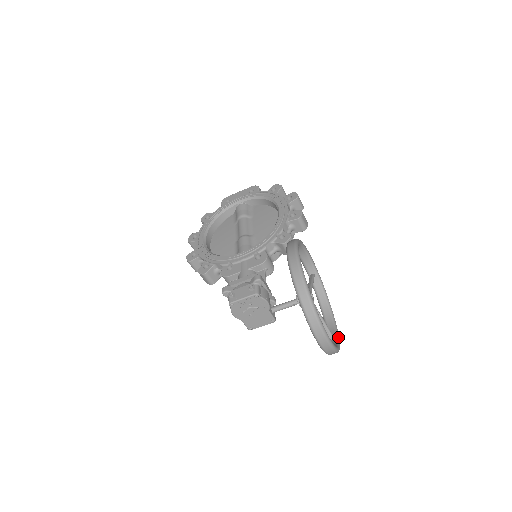
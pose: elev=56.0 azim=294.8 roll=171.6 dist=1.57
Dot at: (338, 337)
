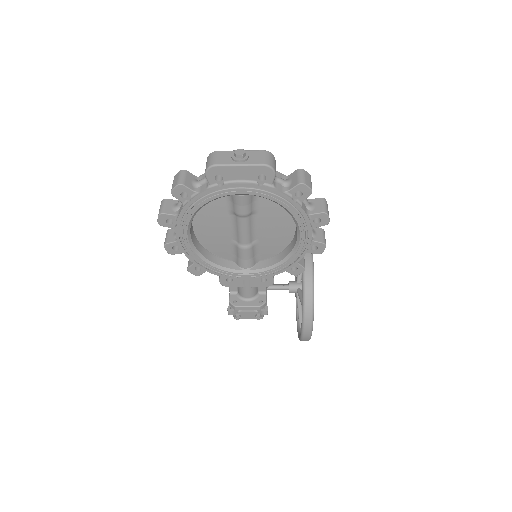
Dot at: occluded
